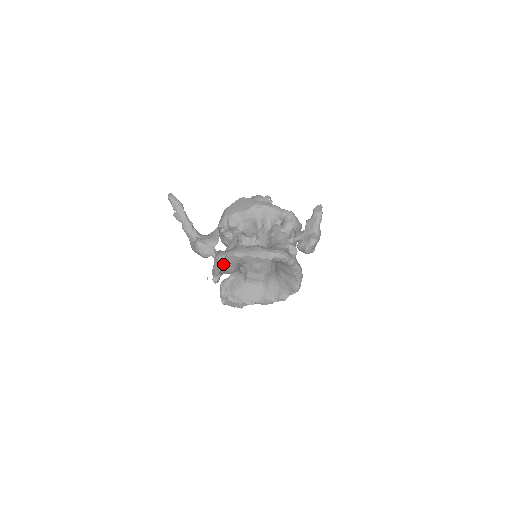
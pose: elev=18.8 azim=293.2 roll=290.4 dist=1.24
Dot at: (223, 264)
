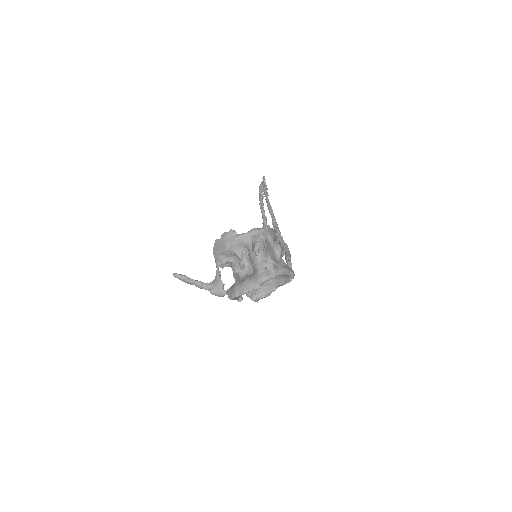
Dot at: occluded
